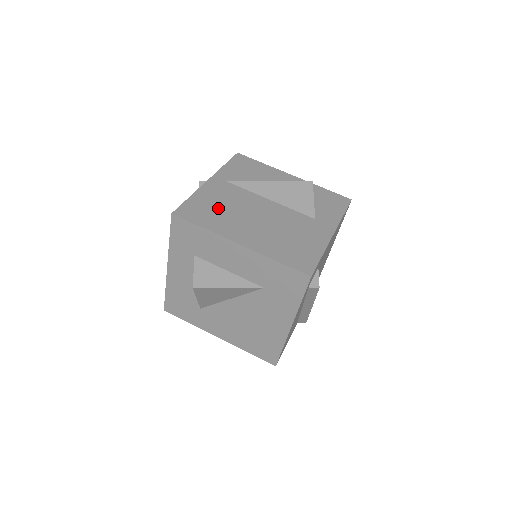
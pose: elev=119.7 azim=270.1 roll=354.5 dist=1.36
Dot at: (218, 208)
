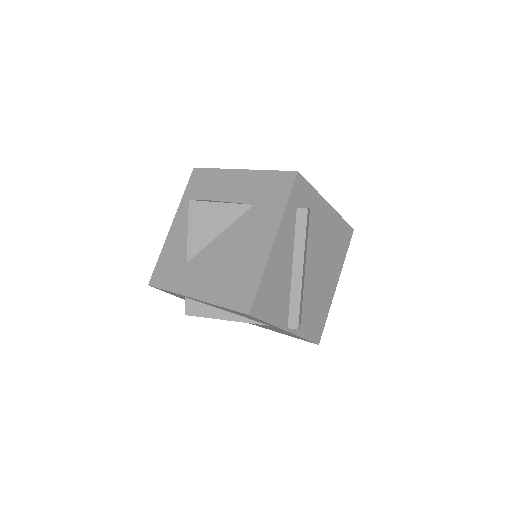
Dot at: occluded
